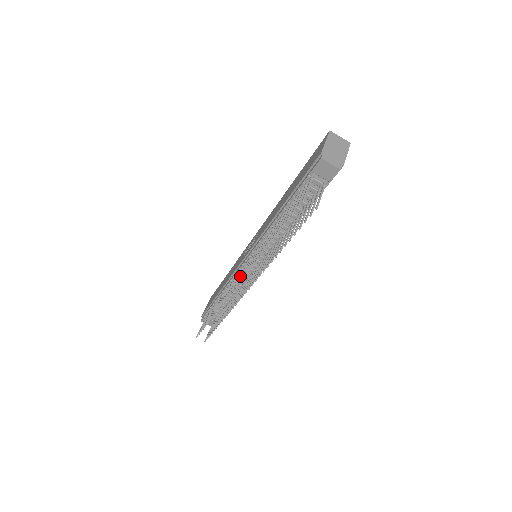
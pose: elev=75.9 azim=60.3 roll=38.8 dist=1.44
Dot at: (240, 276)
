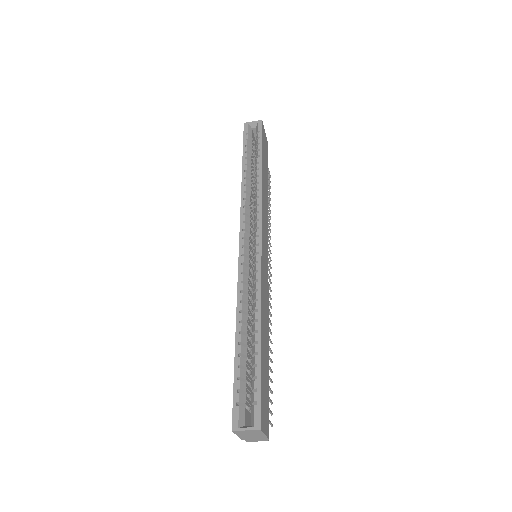
Dot at: occluded
